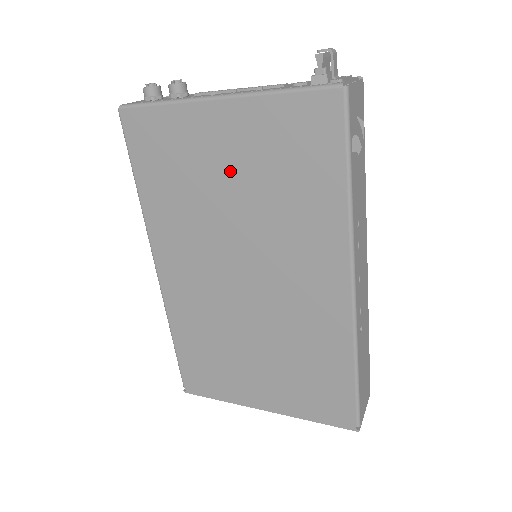
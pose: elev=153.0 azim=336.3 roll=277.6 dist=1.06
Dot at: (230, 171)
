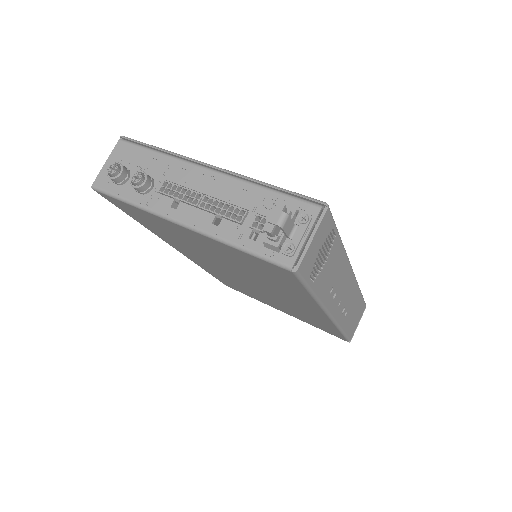
Dot at: (211, 251)
